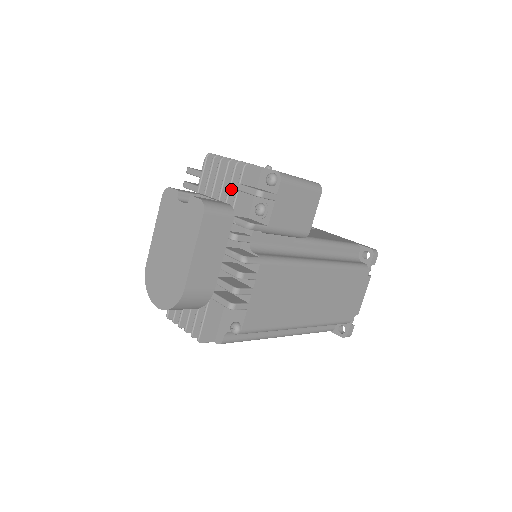
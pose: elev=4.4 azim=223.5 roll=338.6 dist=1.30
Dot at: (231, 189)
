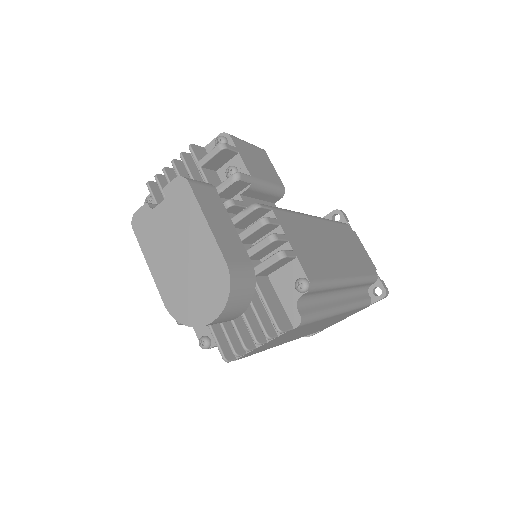
Dot at: (193, 176)
